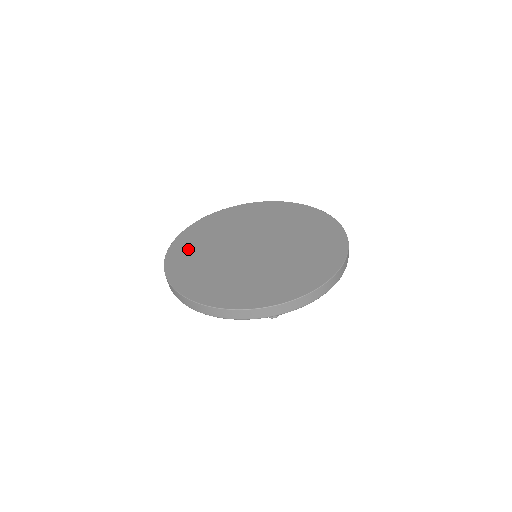
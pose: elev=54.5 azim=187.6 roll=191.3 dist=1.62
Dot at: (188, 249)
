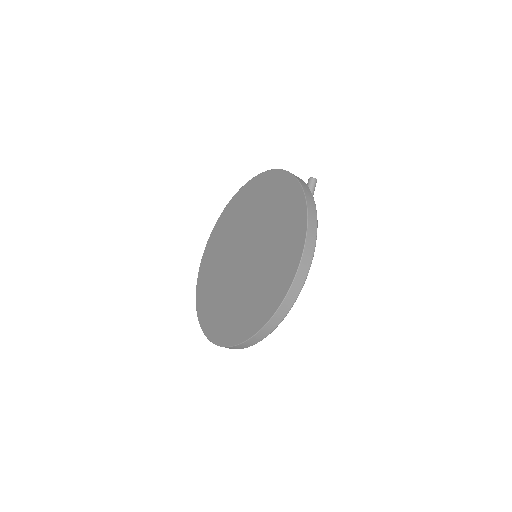
Dot at: (218, 237)
